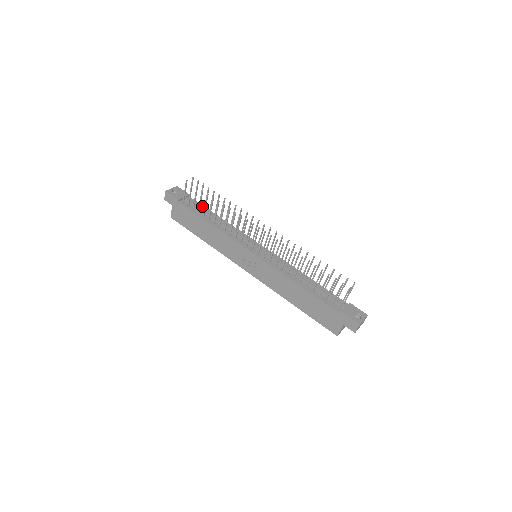
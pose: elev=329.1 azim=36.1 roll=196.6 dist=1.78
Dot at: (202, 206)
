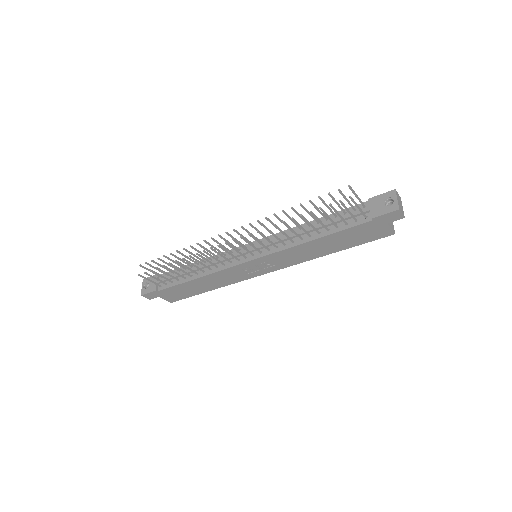
Dot at: (175, 270)
